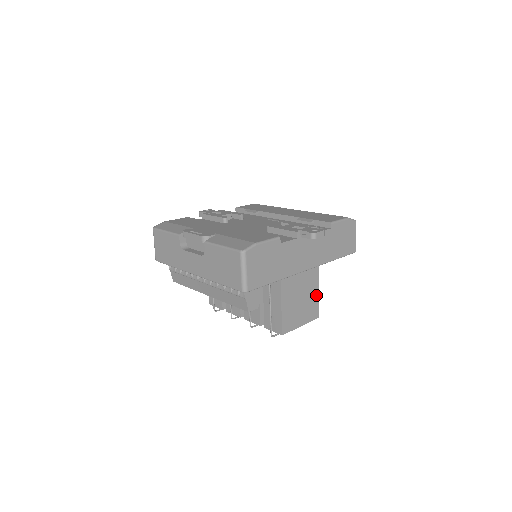
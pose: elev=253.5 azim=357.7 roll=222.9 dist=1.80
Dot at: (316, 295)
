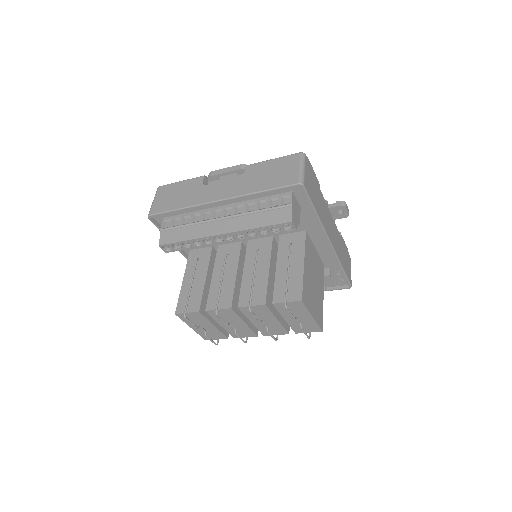
Dot at: (321, 302)
